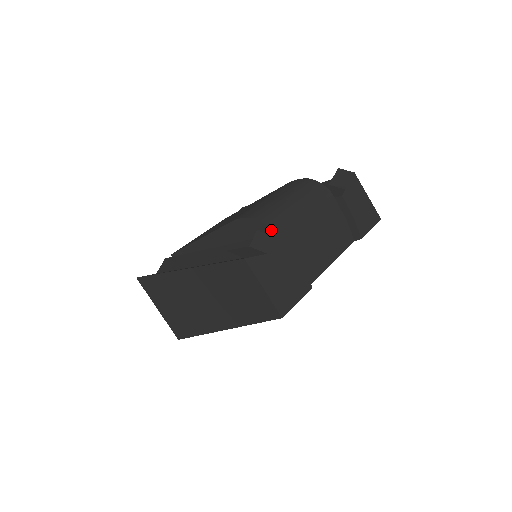
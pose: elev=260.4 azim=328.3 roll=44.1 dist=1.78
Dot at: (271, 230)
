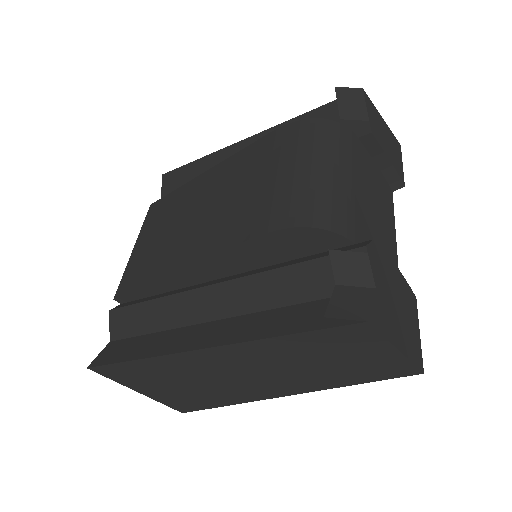
Dot at: (340, 237)
